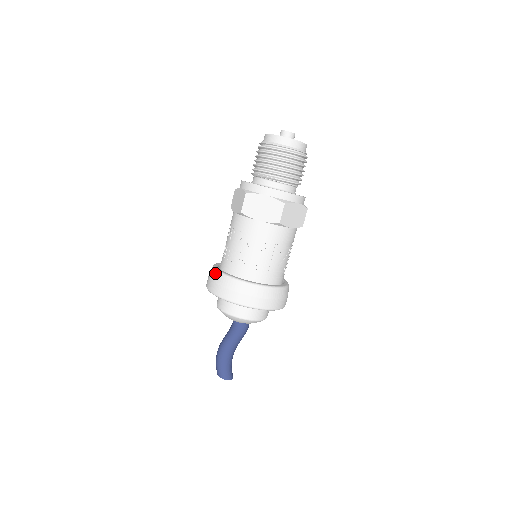
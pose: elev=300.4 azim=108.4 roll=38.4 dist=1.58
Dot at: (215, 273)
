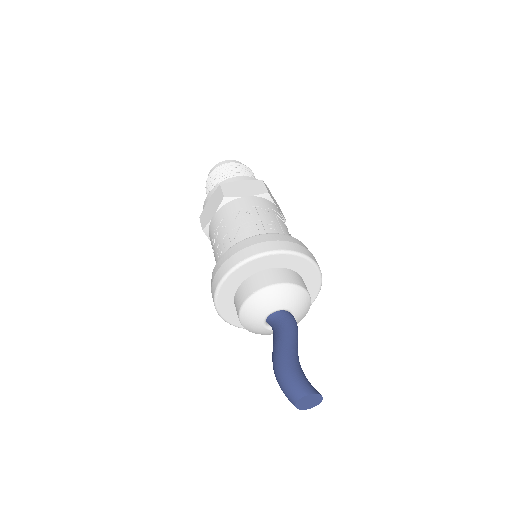
Dot at: (224, 254)
